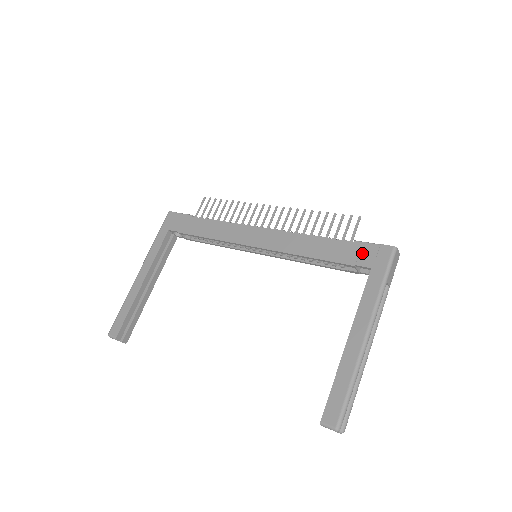
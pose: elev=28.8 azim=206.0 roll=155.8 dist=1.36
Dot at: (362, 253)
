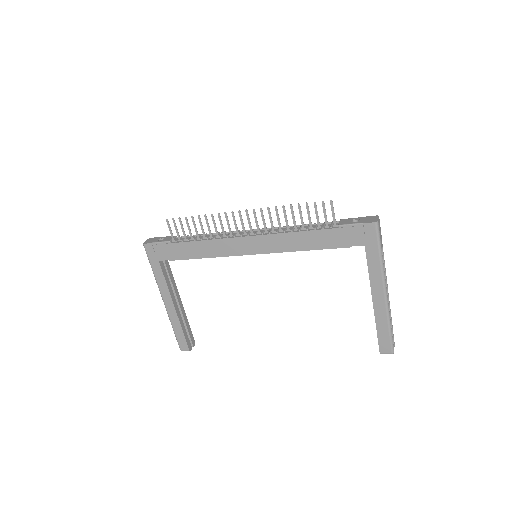
Dot at: (351, 235)
